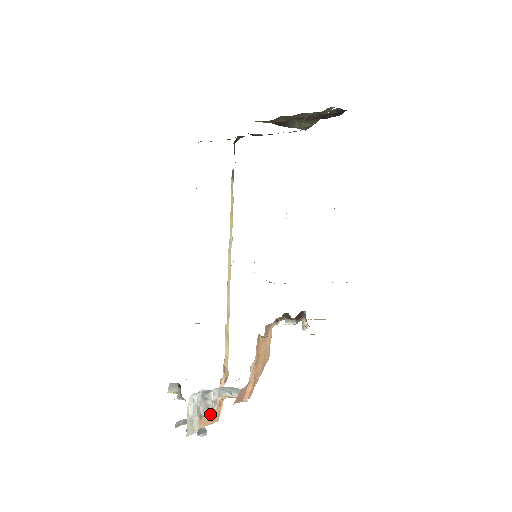
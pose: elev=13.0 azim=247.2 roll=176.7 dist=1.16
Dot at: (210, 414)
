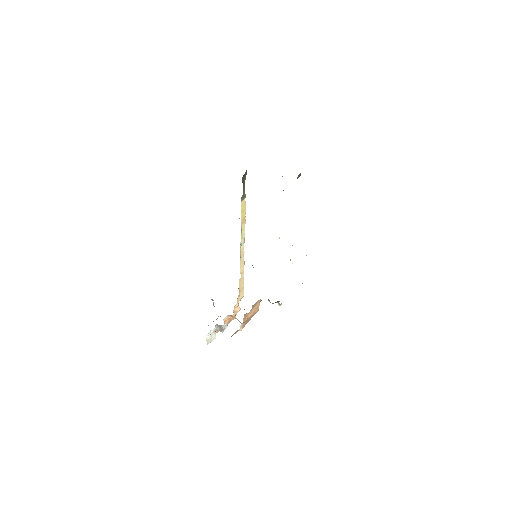
Dot at: (223, 331)
